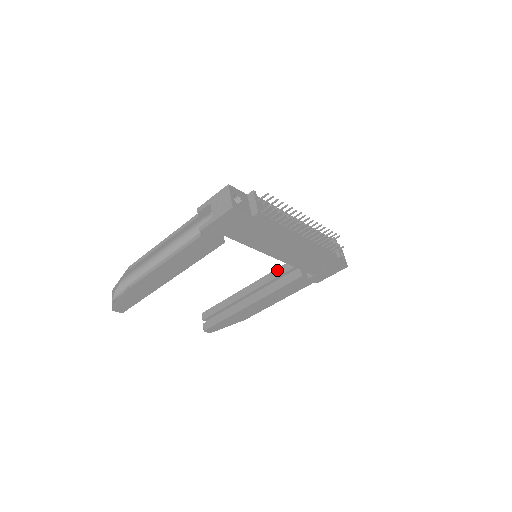
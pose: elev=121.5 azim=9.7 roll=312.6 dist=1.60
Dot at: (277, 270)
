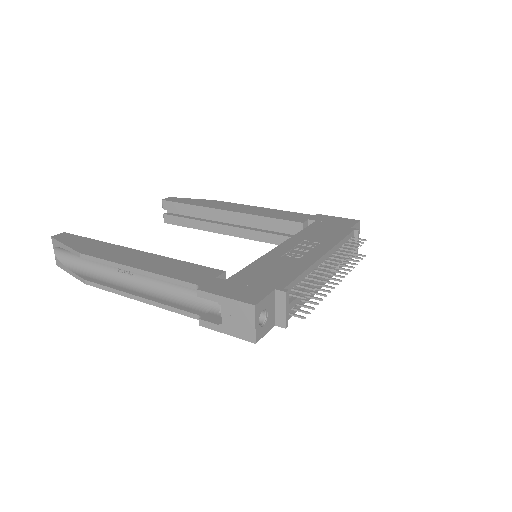
Dot at: (272, 220)
